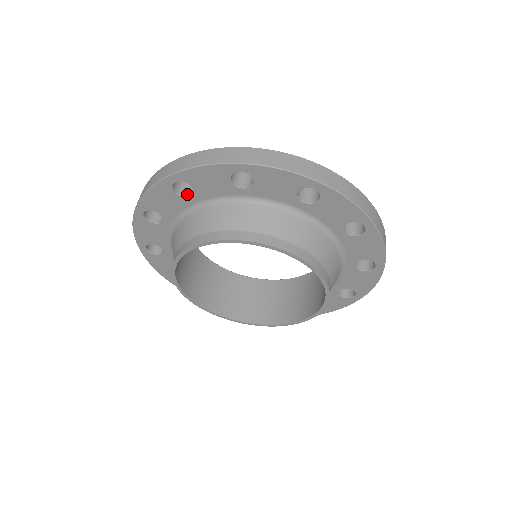
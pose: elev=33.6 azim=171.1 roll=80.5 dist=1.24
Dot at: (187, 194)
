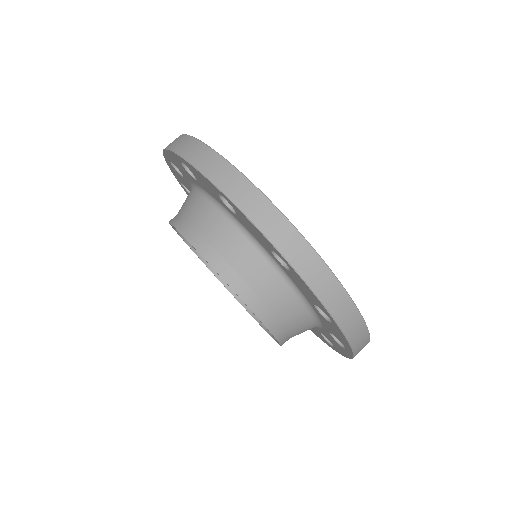
Dot at: occluded
